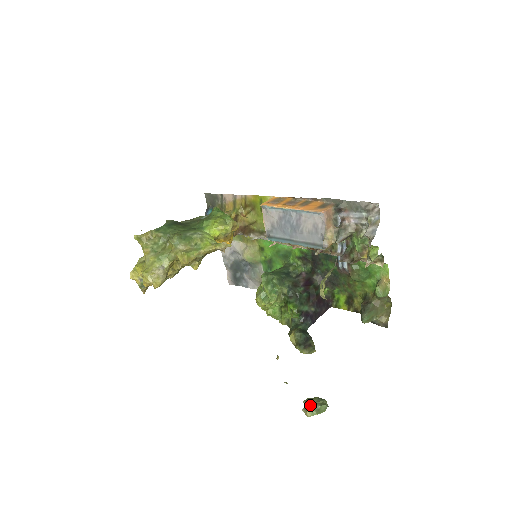
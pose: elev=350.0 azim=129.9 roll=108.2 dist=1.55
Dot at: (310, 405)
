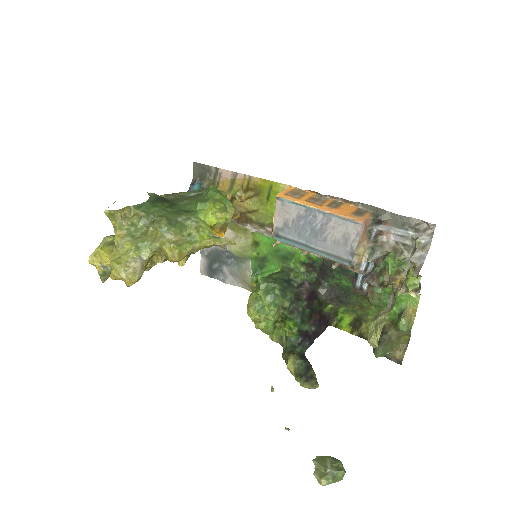
Dot at: (324, 469)
